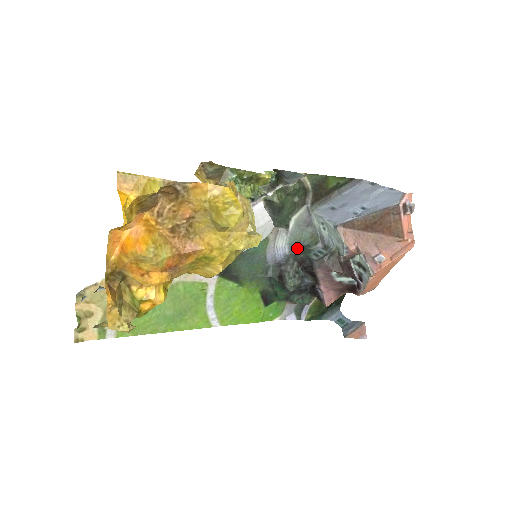
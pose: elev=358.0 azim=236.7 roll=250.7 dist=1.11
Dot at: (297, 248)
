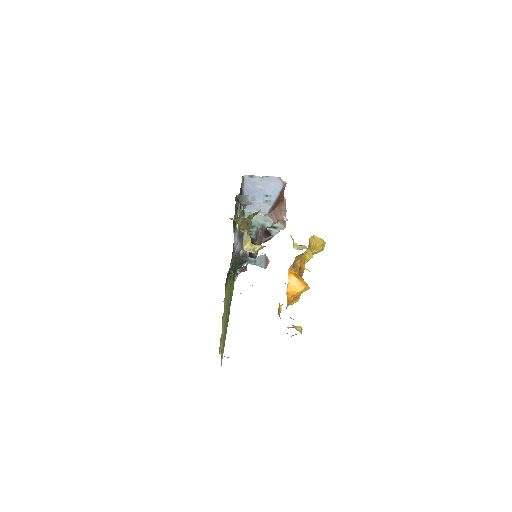
Dot at: (241, 237)
